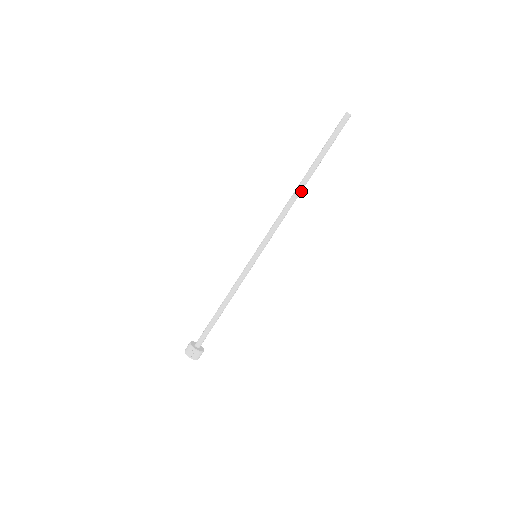
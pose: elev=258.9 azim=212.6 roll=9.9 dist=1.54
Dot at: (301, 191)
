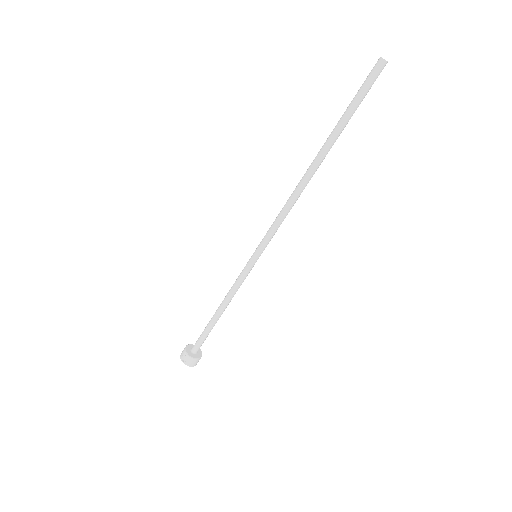
Dot at: (312, 175)
